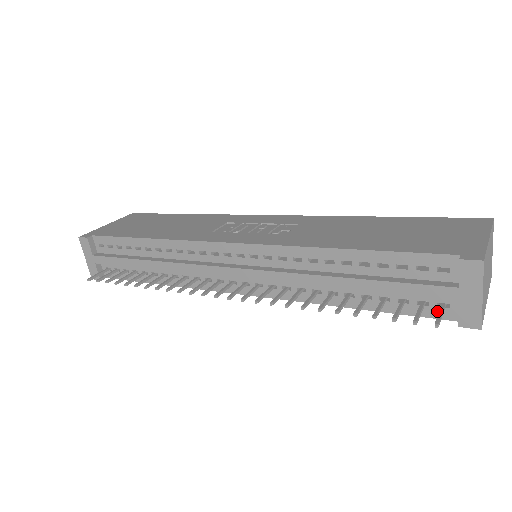
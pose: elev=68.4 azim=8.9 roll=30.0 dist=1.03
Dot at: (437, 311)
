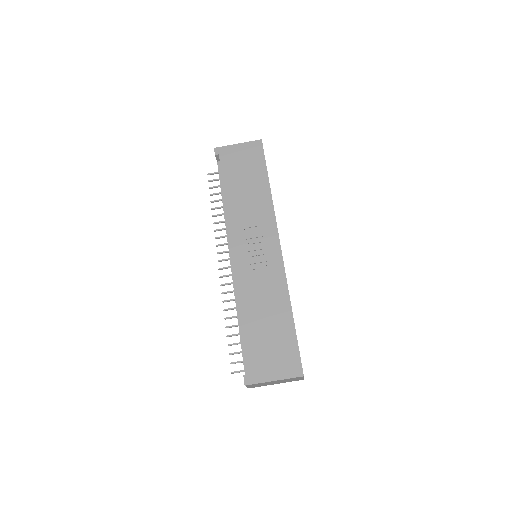
Dot at: occluded
